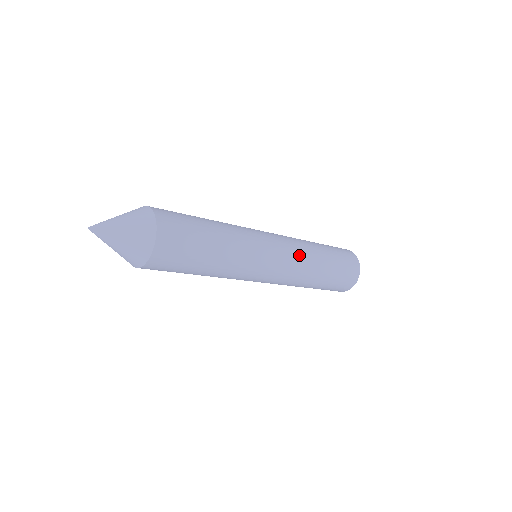
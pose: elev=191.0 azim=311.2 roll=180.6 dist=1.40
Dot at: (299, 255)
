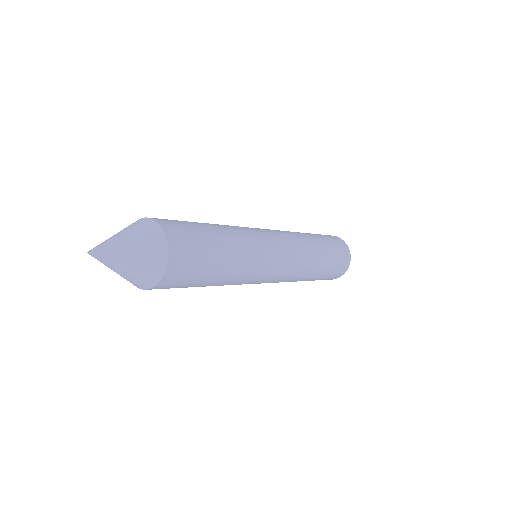
Dot at: (297, 242)
